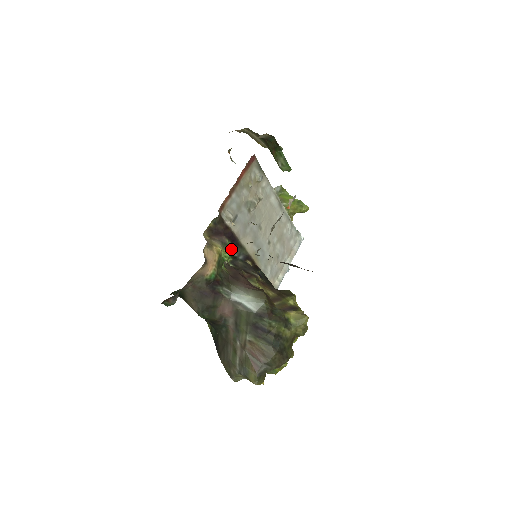
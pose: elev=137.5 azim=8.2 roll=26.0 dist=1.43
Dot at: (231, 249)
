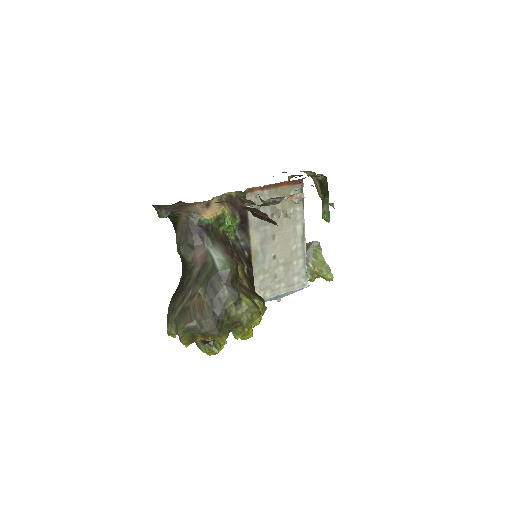
Dot at: (238, 228)
